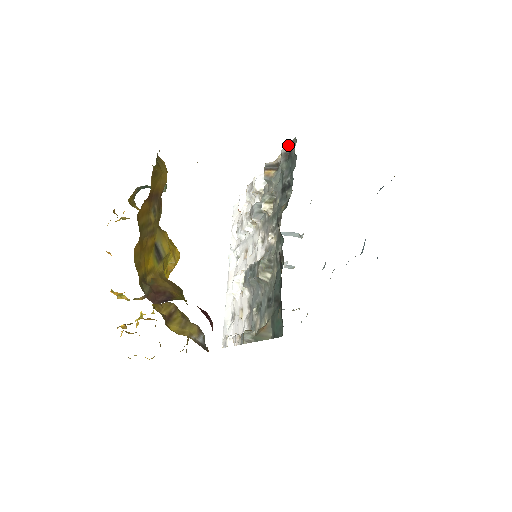
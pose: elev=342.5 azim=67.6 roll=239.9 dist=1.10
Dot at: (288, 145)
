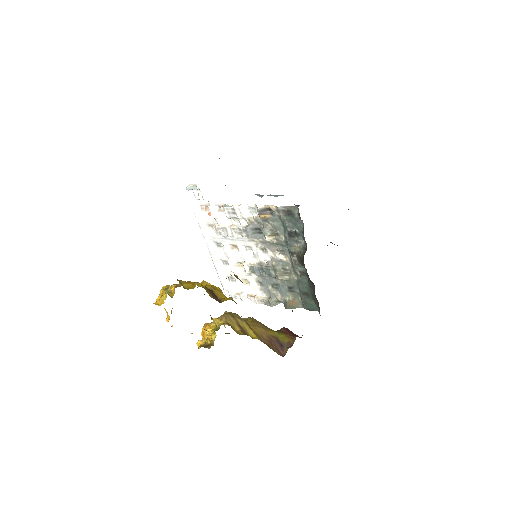
Dot at: (286, 207)
